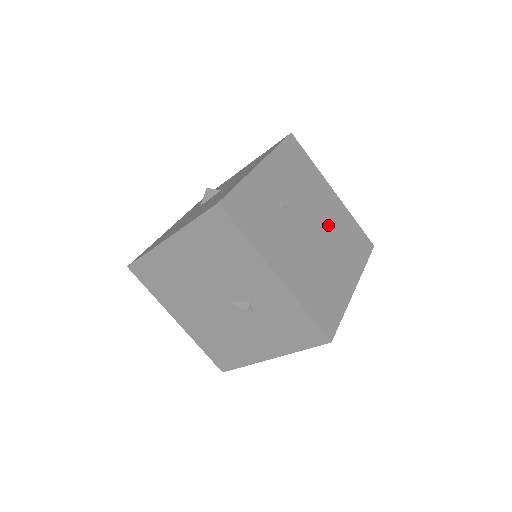
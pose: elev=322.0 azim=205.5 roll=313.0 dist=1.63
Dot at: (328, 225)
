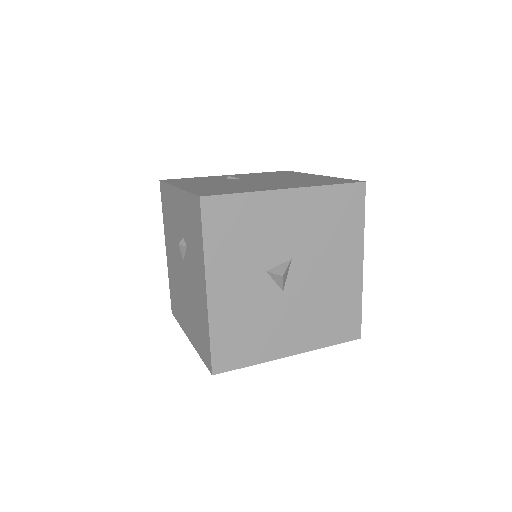
Dot at: occluded
